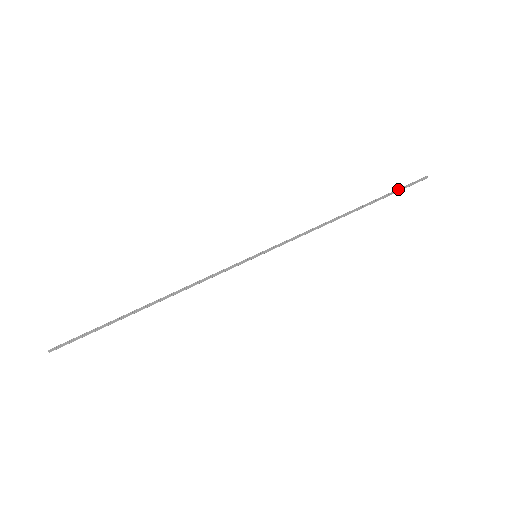
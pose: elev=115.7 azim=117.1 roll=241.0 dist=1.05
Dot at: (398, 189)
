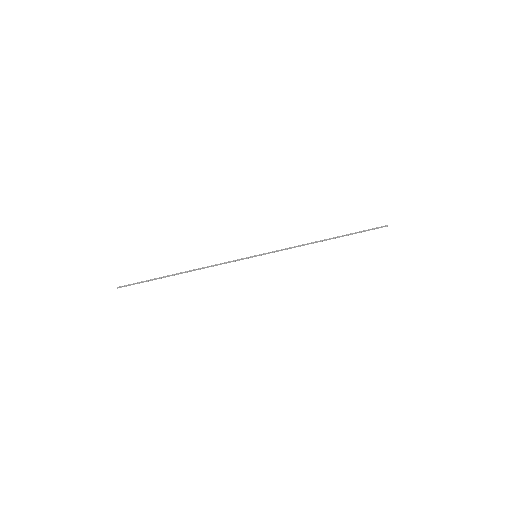
Dot at: (364, 230)
